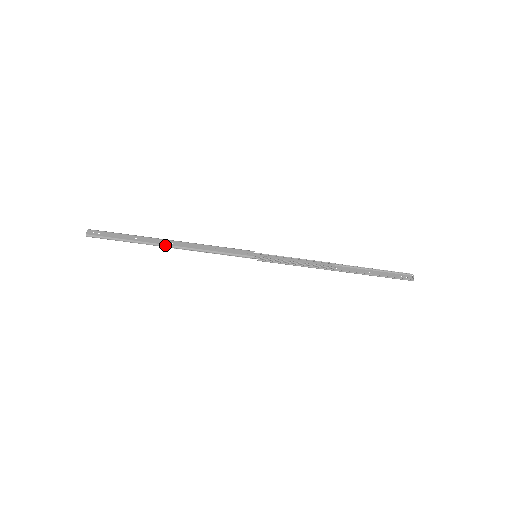
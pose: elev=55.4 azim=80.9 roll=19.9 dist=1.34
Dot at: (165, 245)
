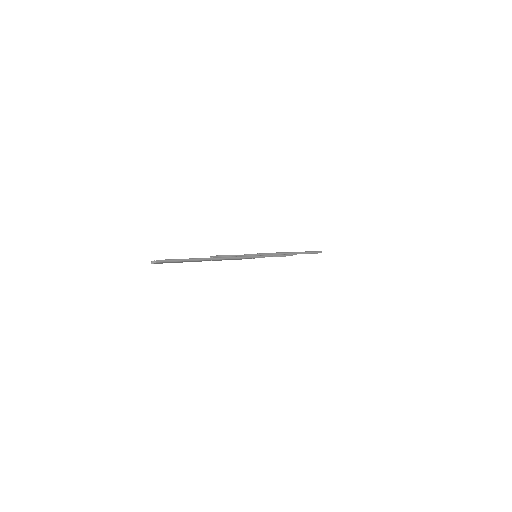
Dot at: occluded
